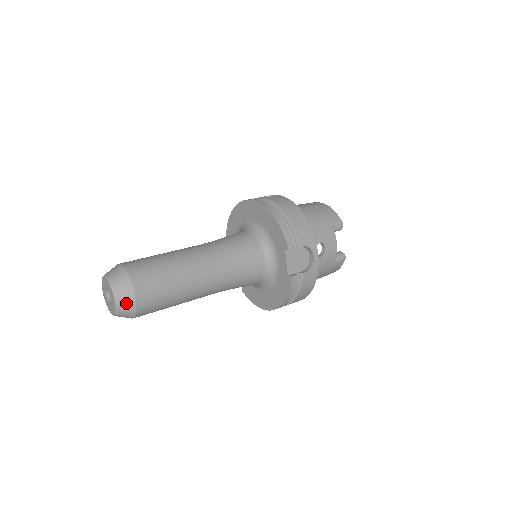
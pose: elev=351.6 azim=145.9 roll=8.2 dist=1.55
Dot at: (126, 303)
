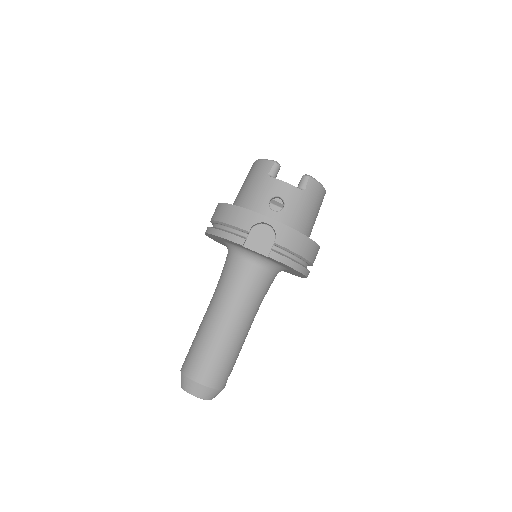
Dot at: (201, 391)
